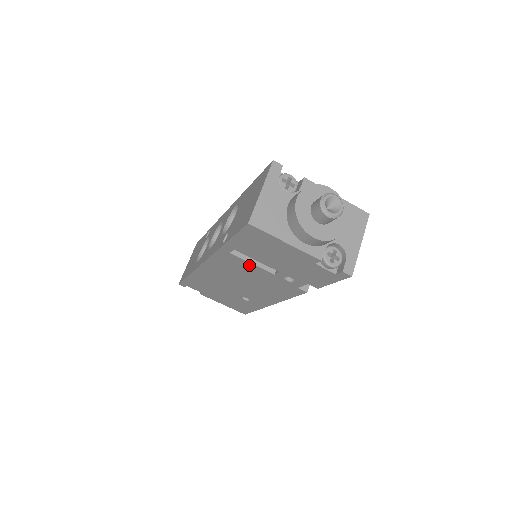
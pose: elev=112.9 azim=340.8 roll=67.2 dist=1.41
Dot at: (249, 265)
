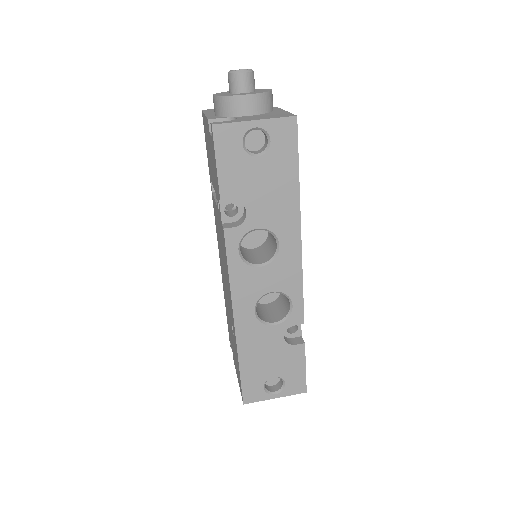
Dot at: occluded
